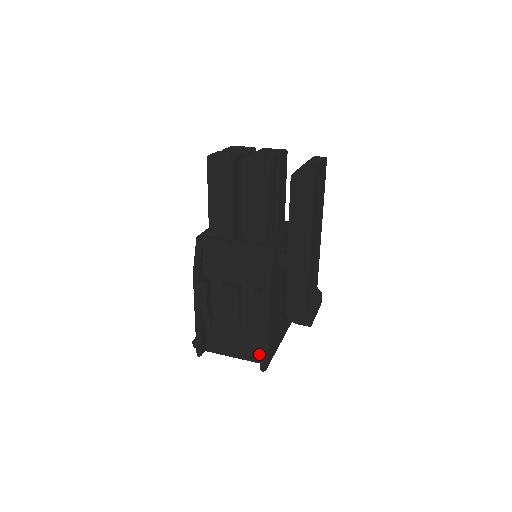
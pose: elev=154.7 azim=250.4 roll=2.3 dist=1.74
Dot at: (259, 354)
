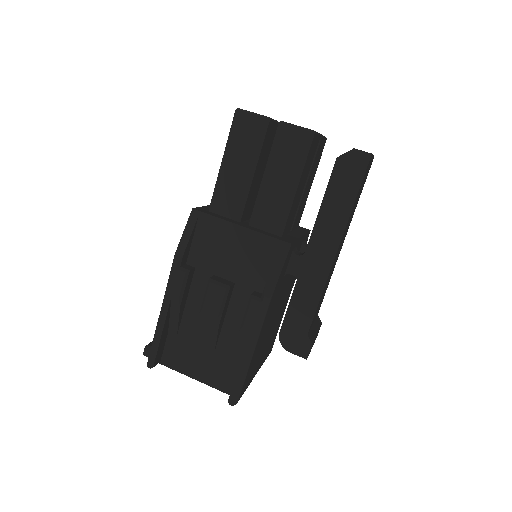
Dot at: (230, 381)
